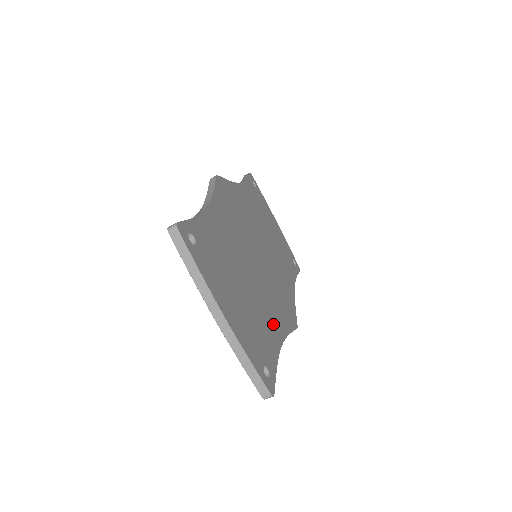
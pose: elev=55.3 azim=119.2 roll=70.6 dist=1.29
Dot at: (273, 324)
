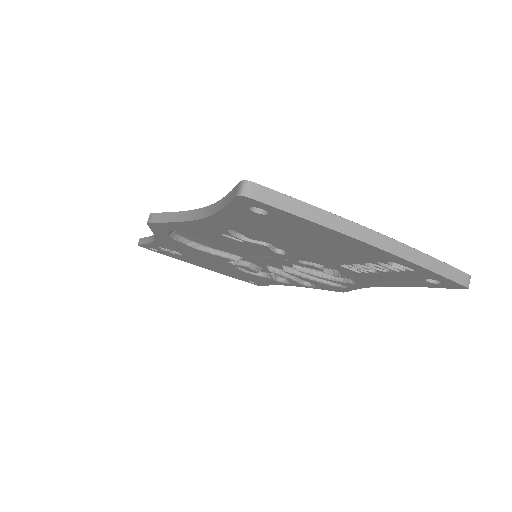
Dot at: occluded
